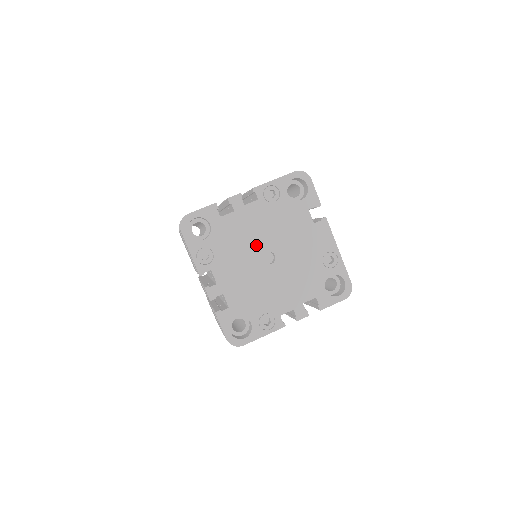
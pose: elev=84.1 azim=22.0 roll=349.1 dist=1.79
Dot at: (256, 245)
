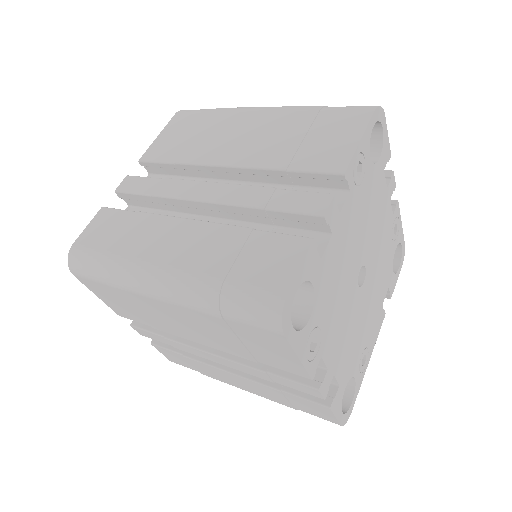
Dot at: (369, 245)
